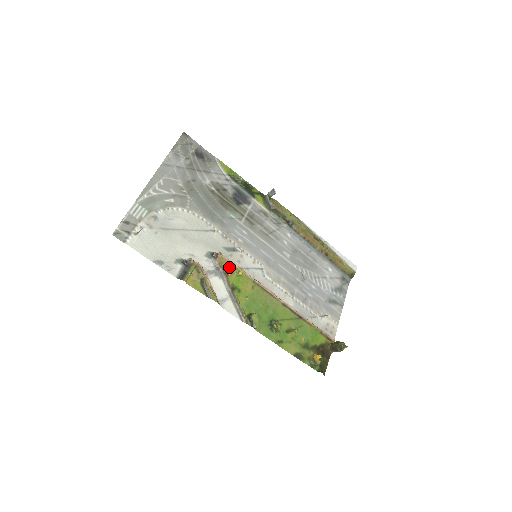
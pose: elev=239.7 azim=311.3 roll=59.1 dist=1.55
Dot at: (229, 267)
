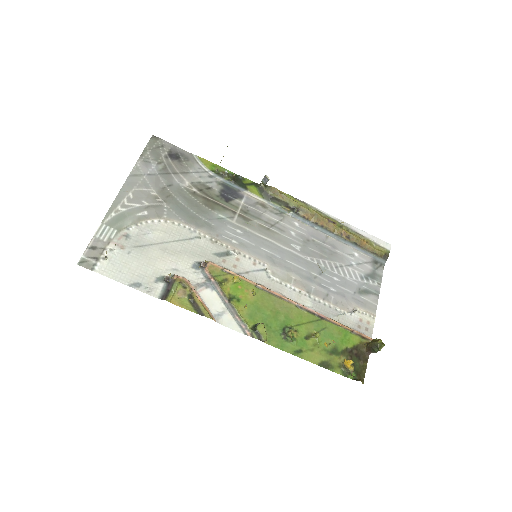
Dot at: (223, 275)
